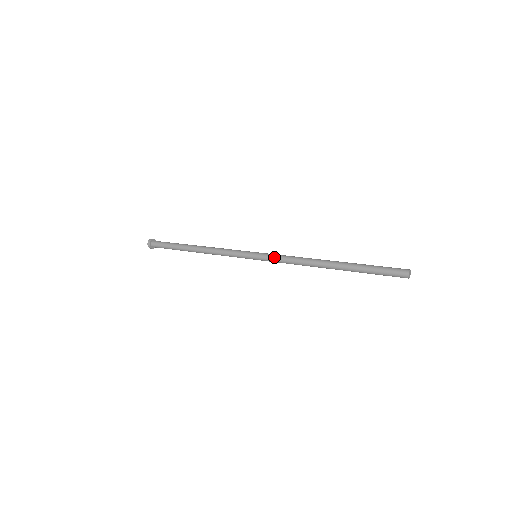
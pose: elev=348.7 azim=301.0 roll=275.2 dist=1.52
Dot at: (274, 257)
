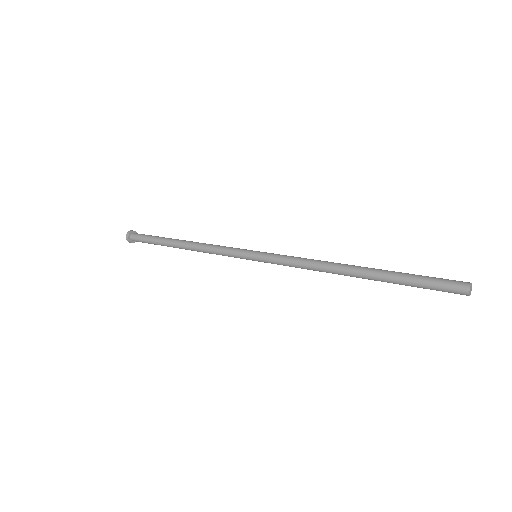
Dot at: (278, 261)
